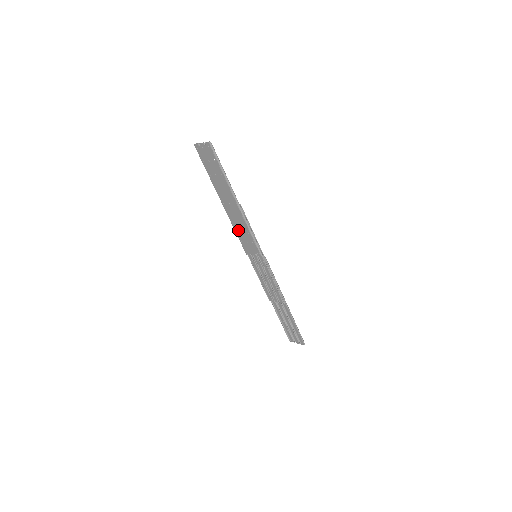
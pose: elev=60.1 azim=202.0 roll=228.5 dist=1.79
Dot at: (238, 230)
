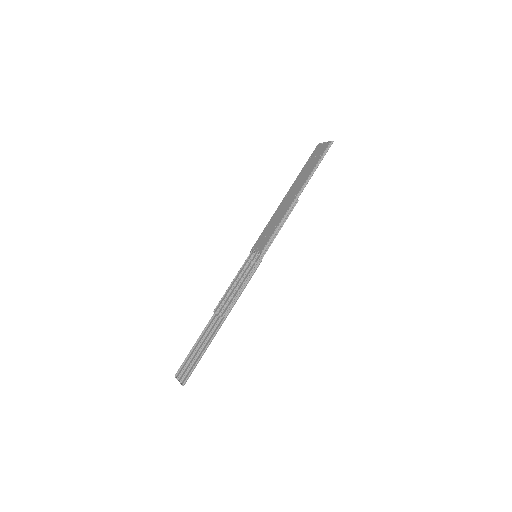
Dot at: (271, 223)
